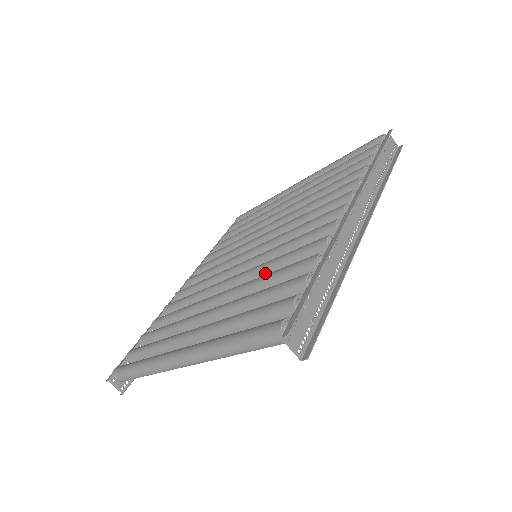
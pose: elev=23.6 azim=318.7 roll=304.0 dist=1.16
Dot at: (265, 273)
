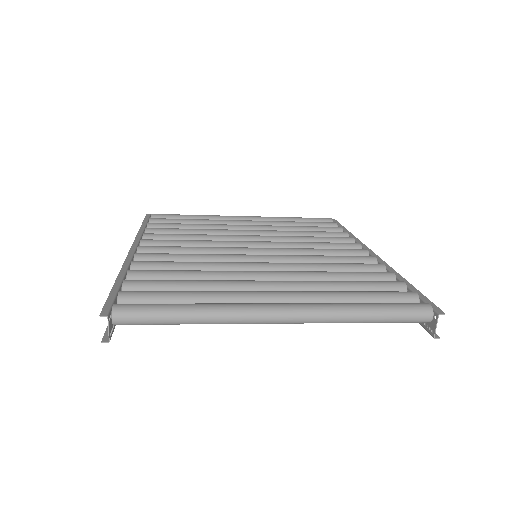
Dot at: occluded
